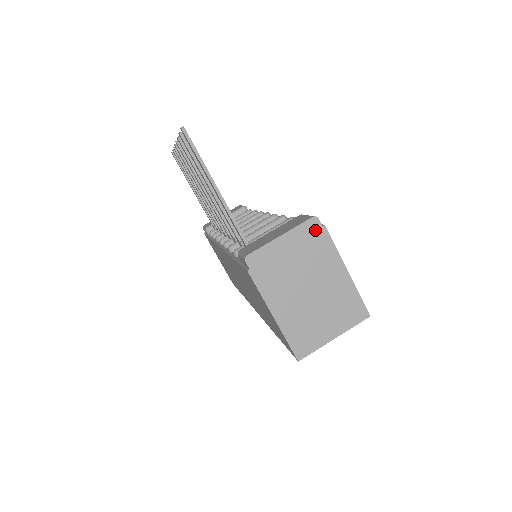
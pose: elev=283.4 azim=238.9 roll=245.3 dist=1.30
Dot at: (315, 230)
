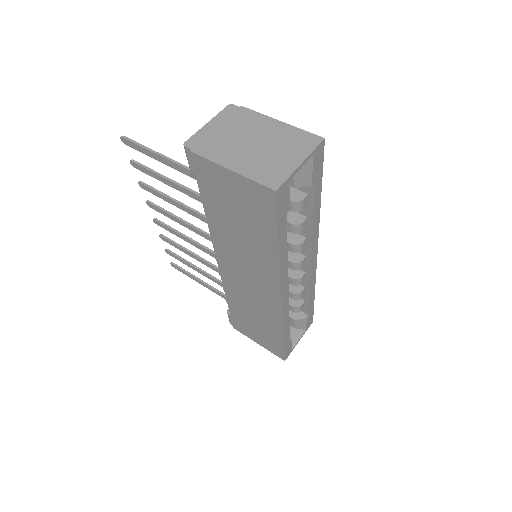
Dot at: (234, 111)
